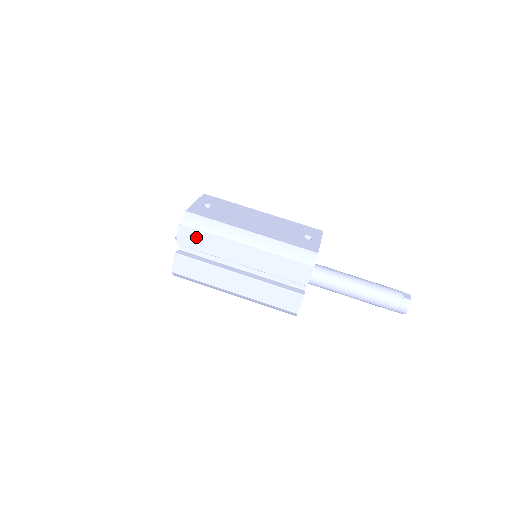
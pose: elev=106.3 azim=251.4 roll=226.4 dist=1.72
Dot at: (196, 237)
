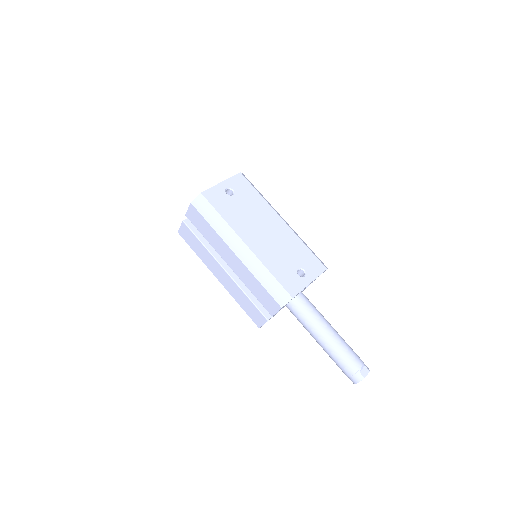
Dot at: (200, 221)
